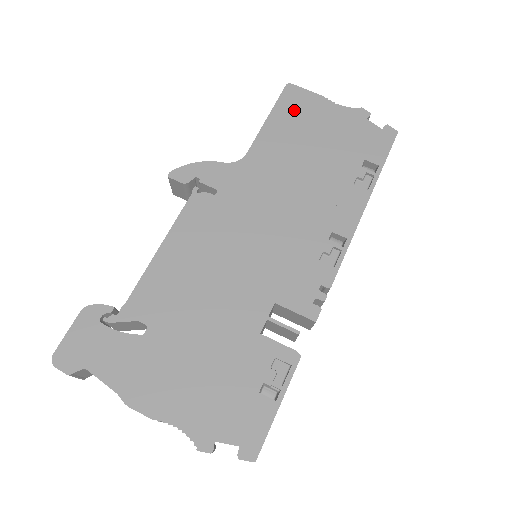
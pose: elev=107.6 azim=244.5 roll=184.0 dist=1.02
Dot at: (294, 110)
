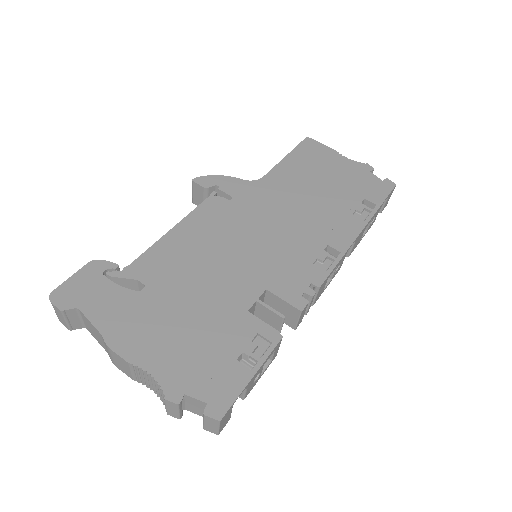
Dot at: (309, 155)
